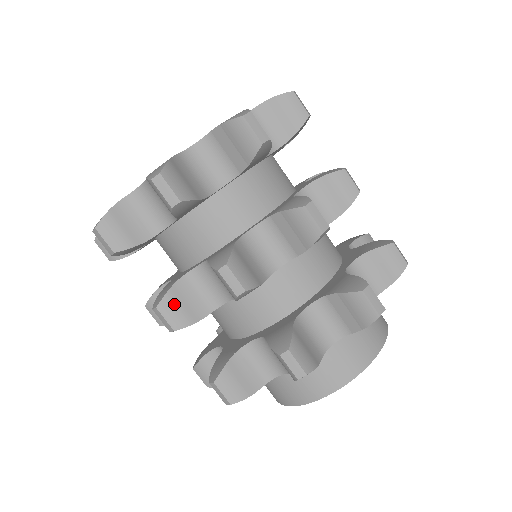
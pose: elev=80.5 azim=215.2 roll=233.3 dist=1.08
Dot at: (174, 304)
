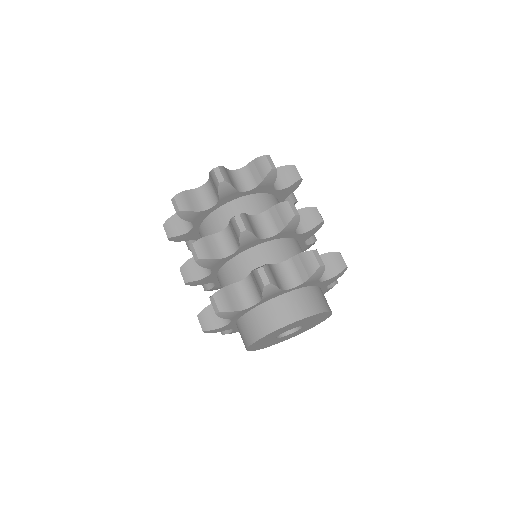
Dot at: (203, 245)
